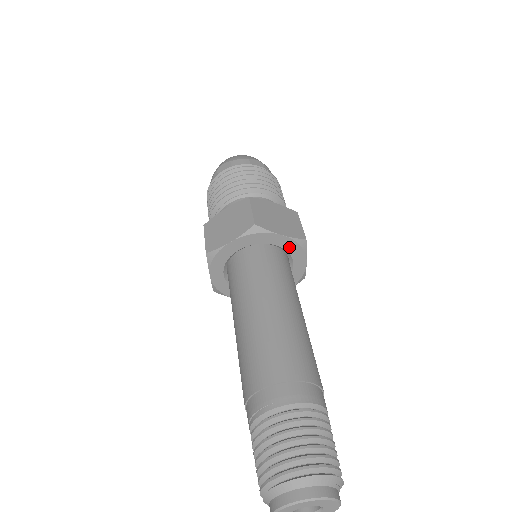
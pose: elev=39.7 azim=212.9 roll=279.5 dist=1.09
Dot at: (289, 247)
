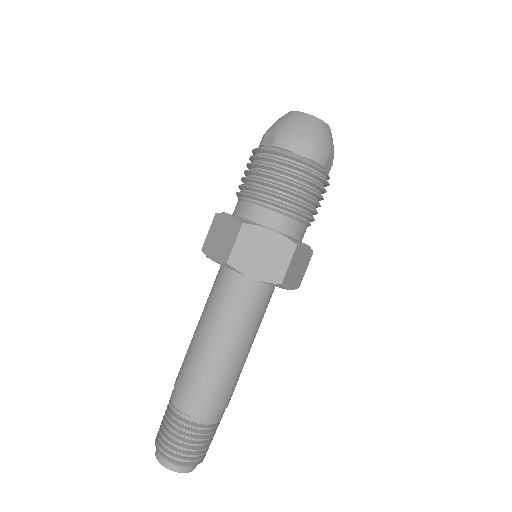
Dot at: occluded
